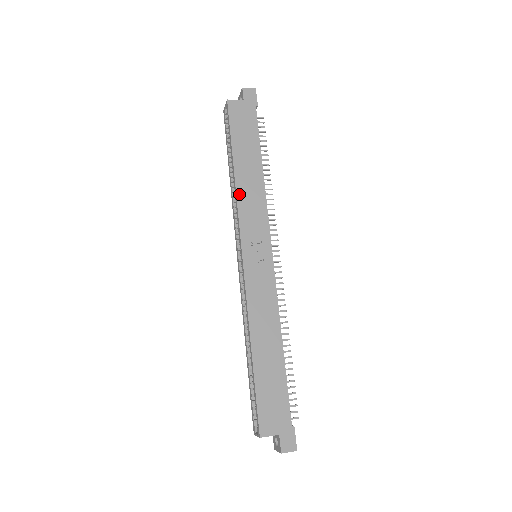
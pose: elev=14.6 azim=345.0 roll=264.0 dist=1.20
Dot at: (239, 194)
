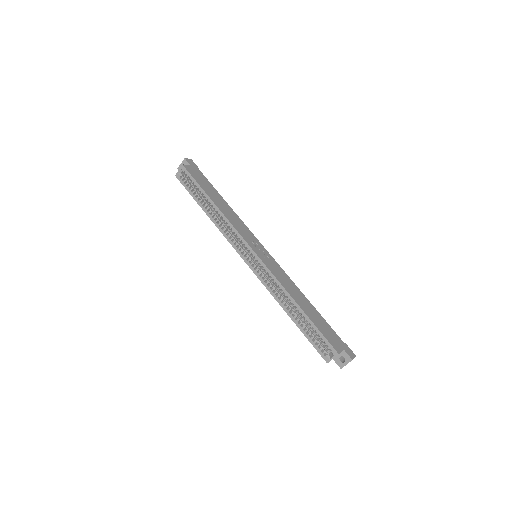
Dot at: (228, 218)
